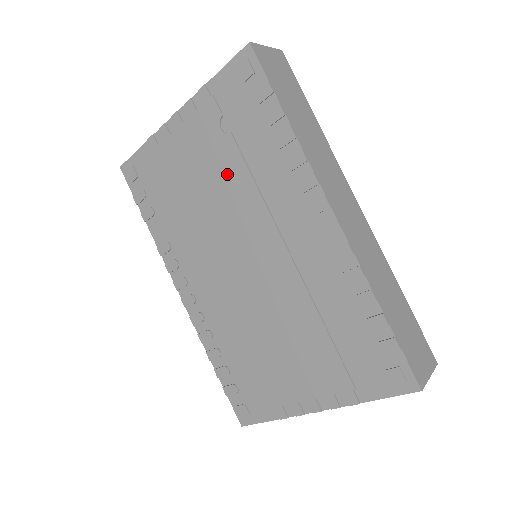
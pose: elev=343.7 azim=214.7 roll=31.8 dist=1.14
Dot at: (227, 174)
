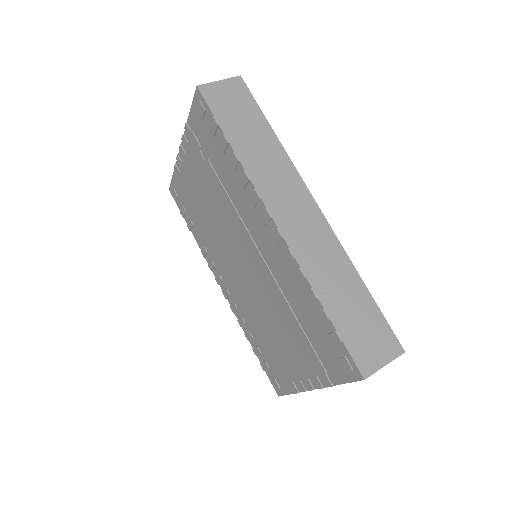
Dot at: (215, 193)
